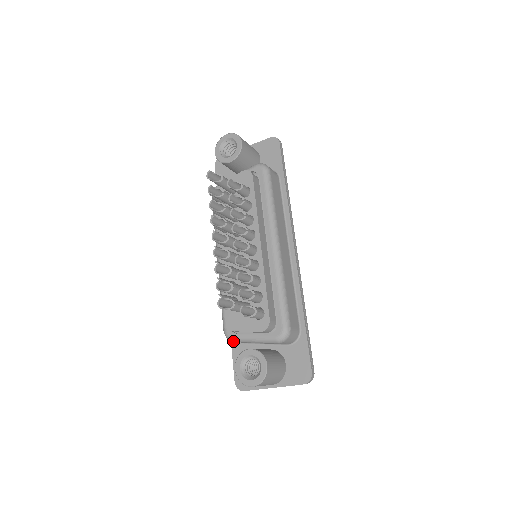
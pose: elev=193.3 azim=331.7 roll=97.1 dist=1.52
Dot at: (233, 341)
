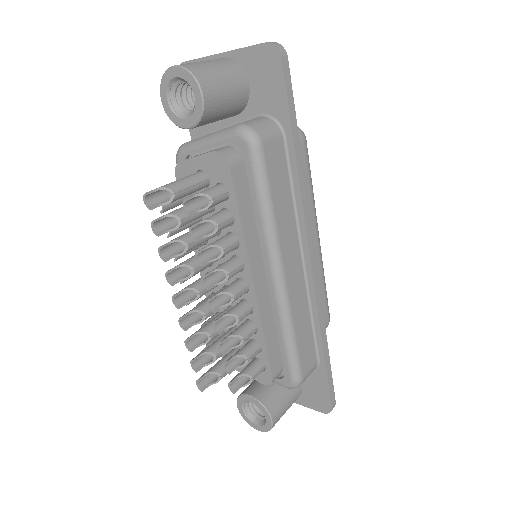
Dot at: occluded
